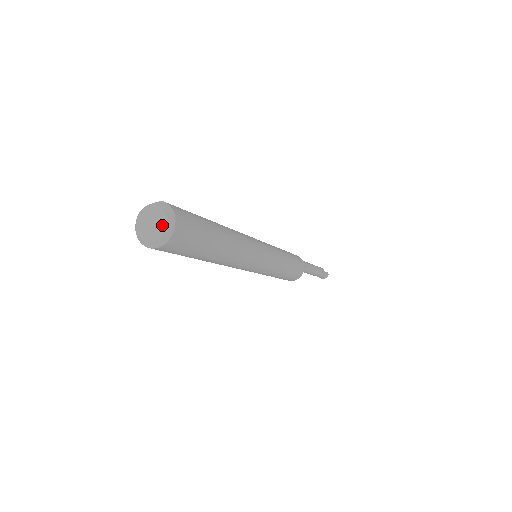
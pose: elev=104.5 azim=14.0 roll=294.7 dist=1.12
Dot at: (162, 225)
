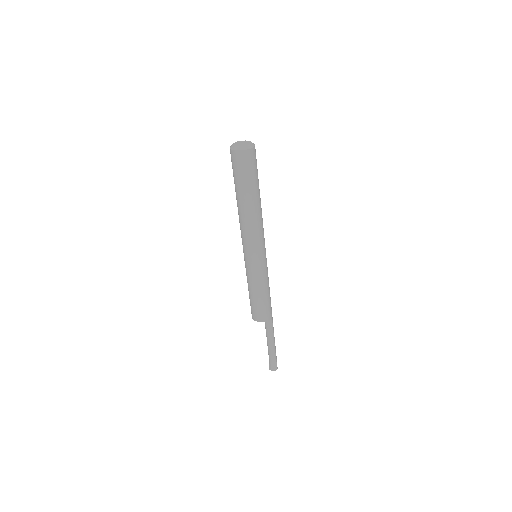
Dot at: (248, 144)
